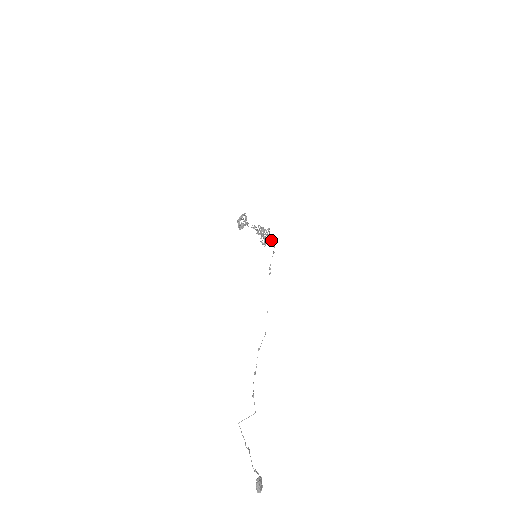
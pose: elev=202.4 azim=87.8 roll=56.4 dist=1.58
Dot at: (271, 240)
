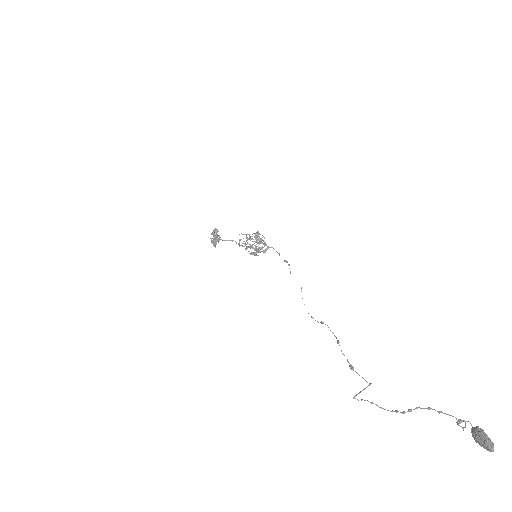
Dot at: (263, 251)
